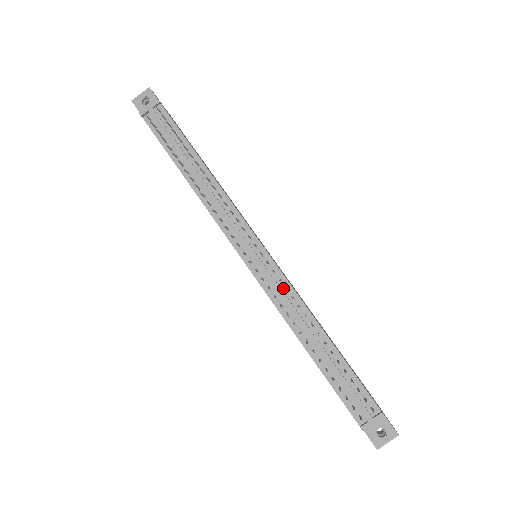
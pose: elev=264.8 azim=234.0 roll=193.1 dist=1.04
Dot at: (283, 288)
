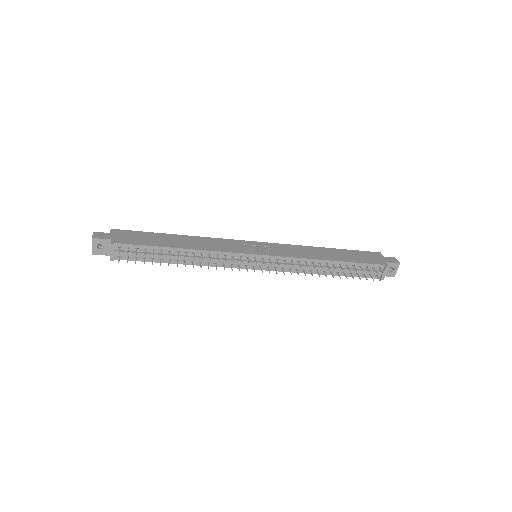
Dot at: (289, 262)
